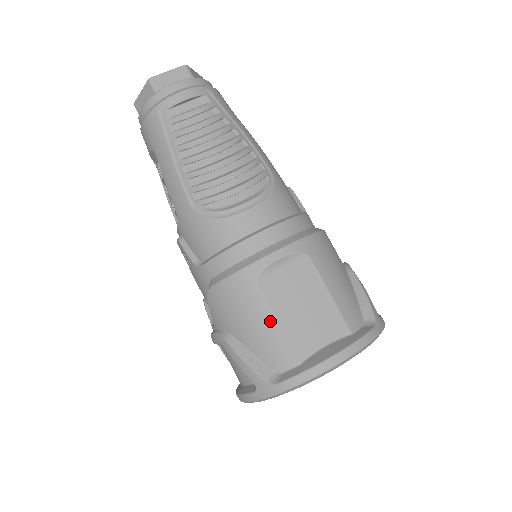
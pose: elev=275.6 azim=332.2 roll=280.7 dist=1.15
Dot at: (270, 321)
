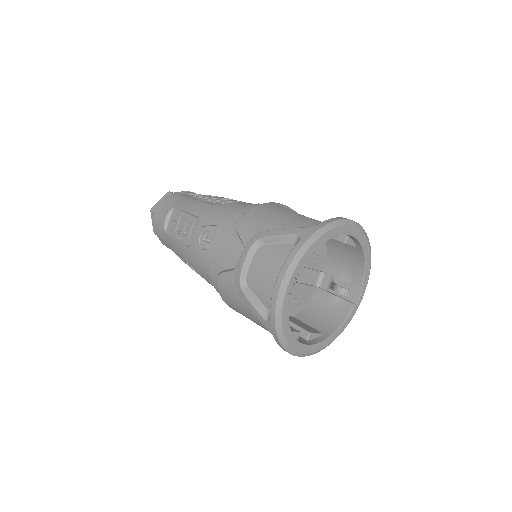
Dot at: (294, 214)
